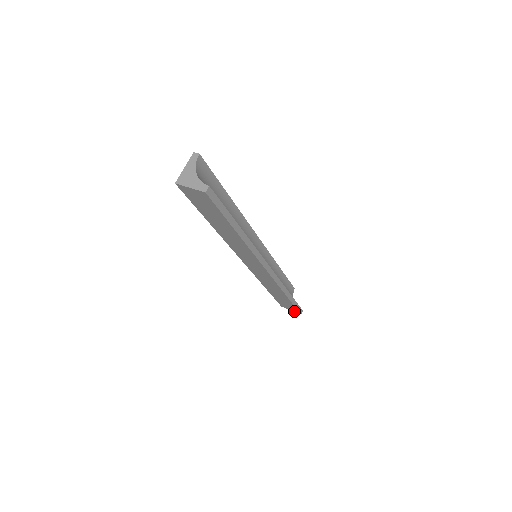
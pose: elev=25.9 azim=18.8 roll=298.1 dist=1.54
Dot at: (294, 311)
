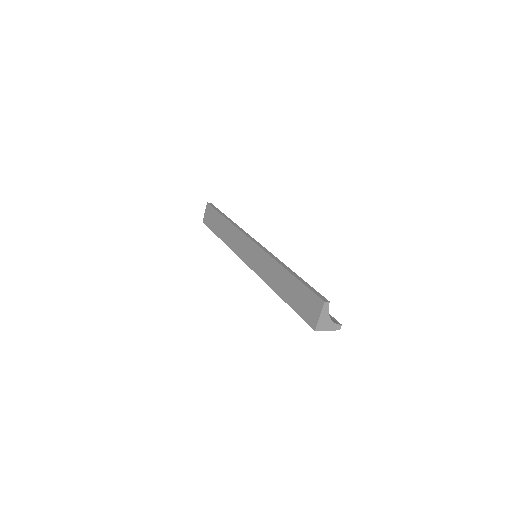
Dot at: occluded
